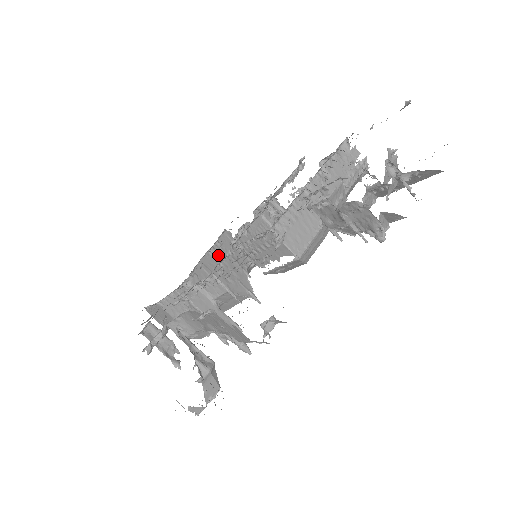
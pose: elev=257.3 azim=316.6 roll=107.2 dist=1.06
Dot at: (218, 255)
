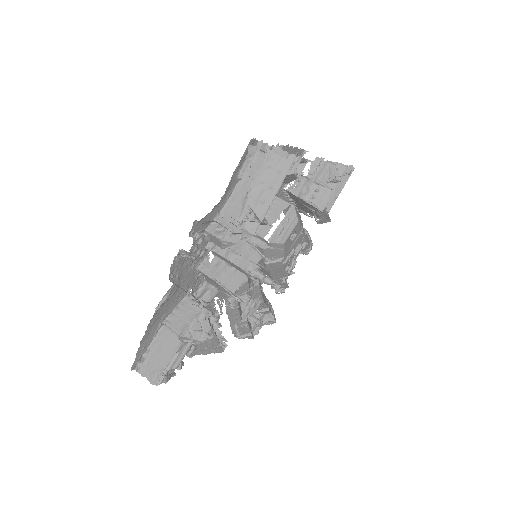
Dot at: occluded
